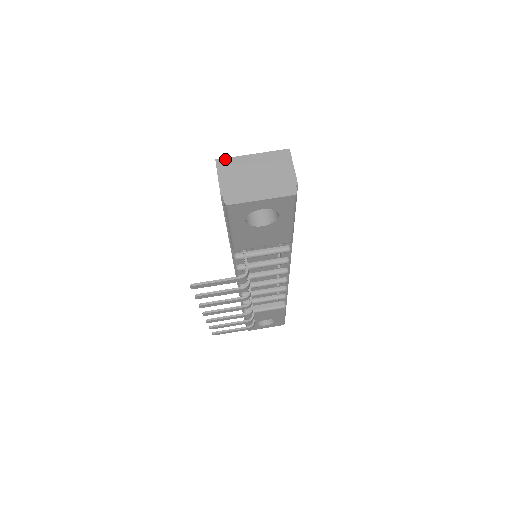
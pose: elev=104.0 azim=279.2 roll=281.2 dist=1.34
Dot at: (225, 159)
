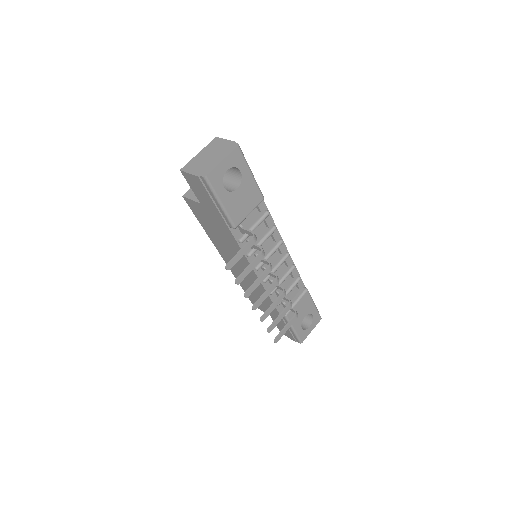
Dot at: (185, 166)
